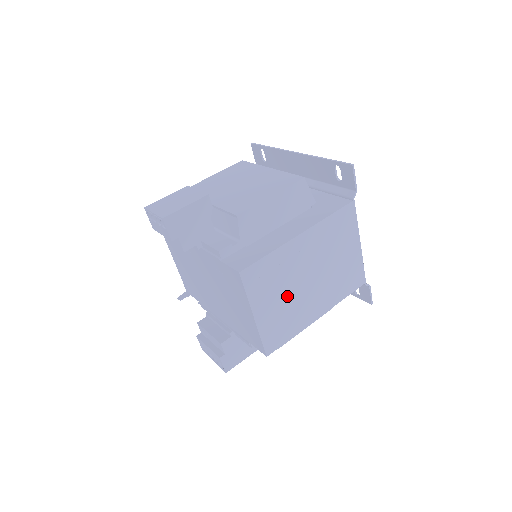
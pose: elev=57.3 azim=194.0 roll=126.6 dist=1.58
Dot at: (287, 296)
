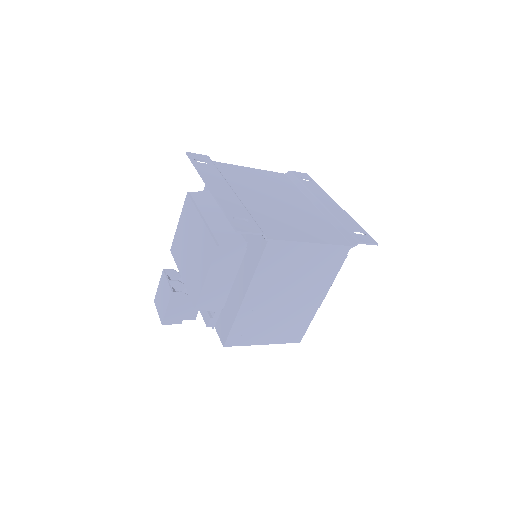
Dot at: (277, 319)
